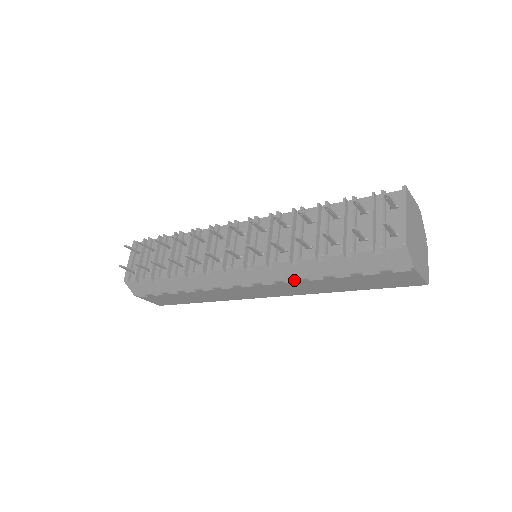
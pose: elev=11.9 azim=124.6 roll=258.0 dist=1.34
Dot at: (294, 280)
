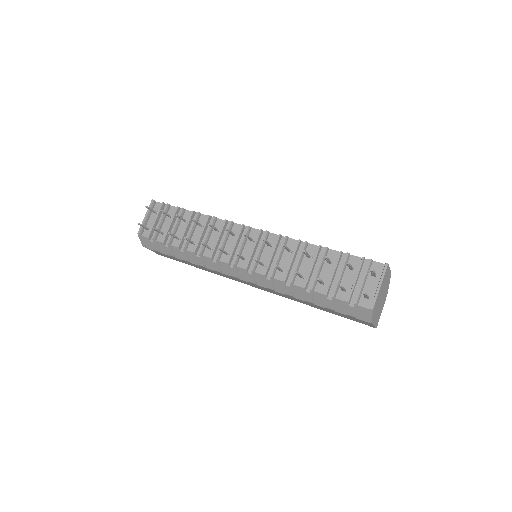
Dot at: (282, 292)
